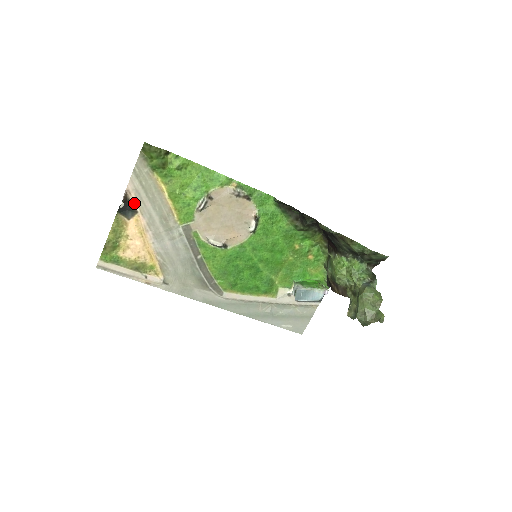
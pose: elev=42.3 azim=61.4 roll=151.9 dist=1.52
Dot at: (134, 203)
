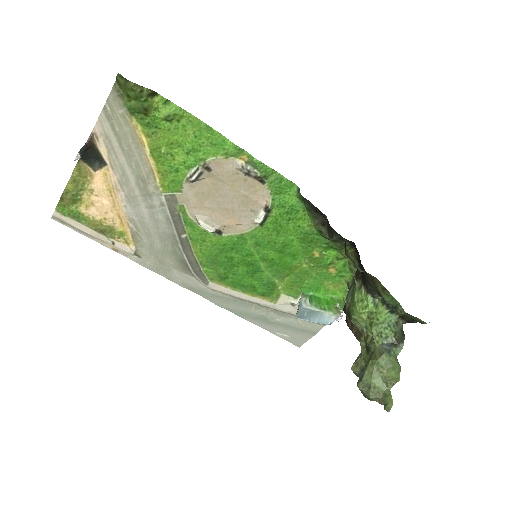
Dot at: (102, 152)
